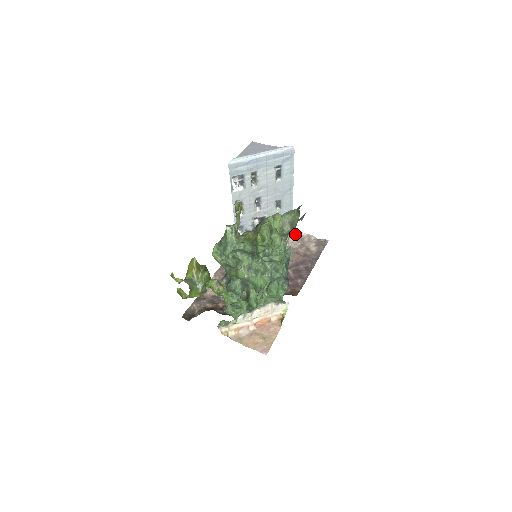
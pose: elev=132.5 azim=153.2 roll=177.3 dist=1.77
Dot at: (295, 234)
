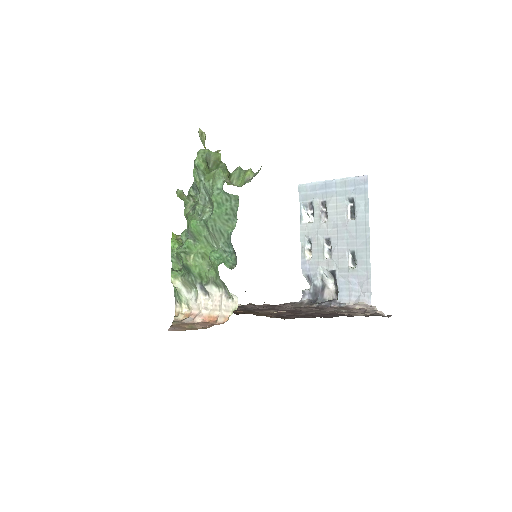
Dot at: (366, 308)
